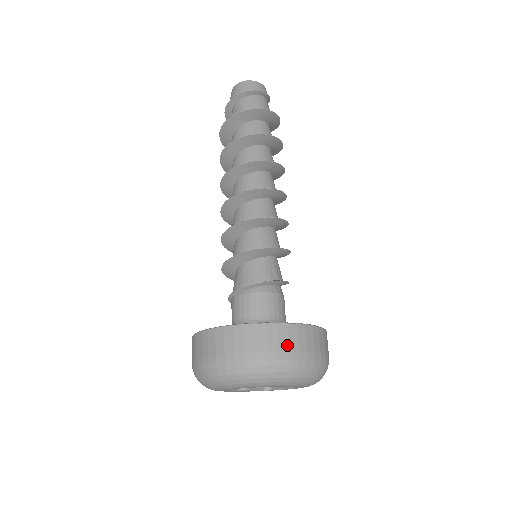
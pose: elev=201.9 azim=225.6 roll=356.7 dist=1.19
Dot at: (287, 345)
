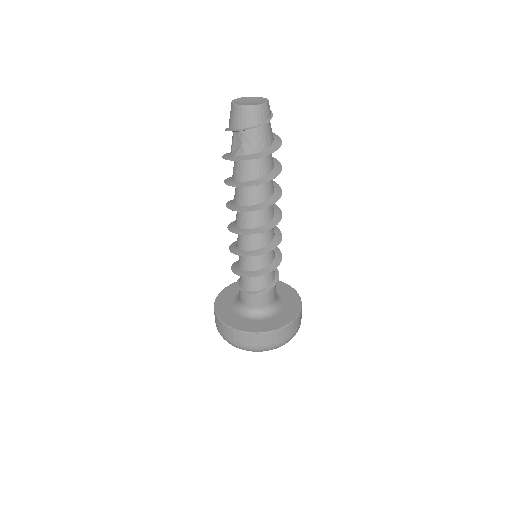
Dot at: (296, 328)
